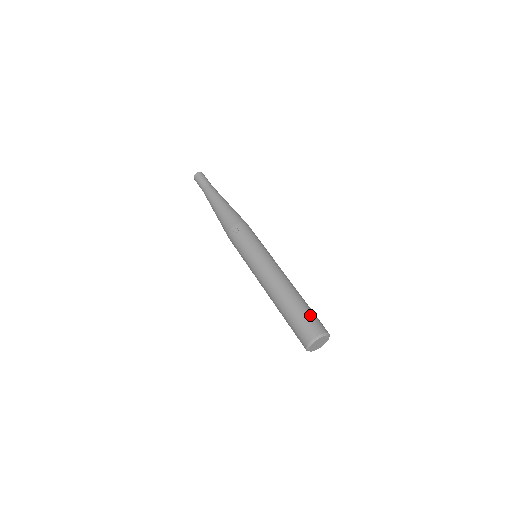
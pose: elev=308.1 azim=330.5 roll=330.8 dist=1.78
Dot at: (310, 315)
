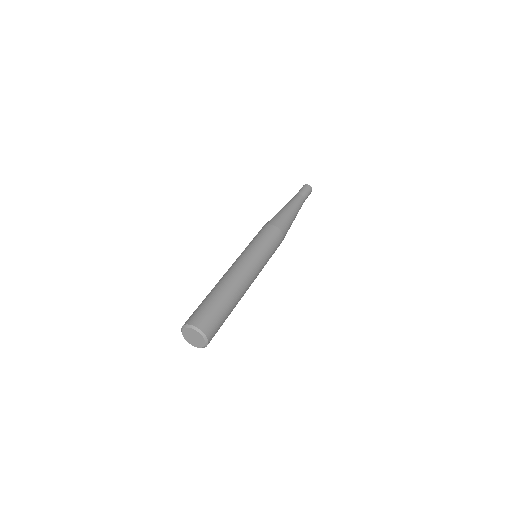
Dot at: (202, 307)
